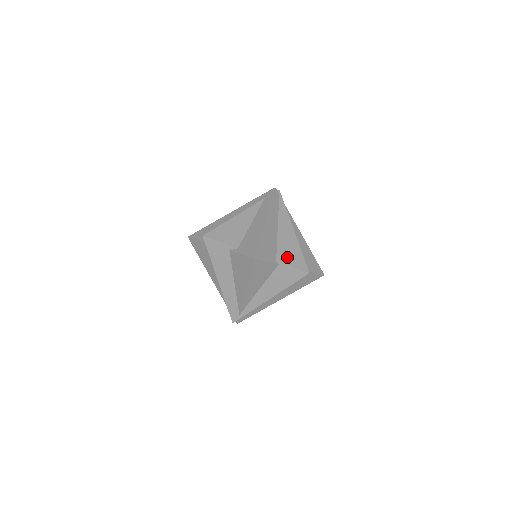
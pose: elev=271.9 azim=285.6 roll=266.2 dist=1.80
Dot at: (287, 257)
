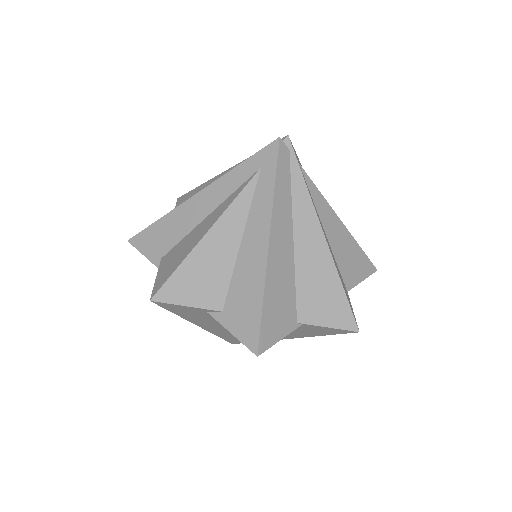
Dot at: (316, 308)
